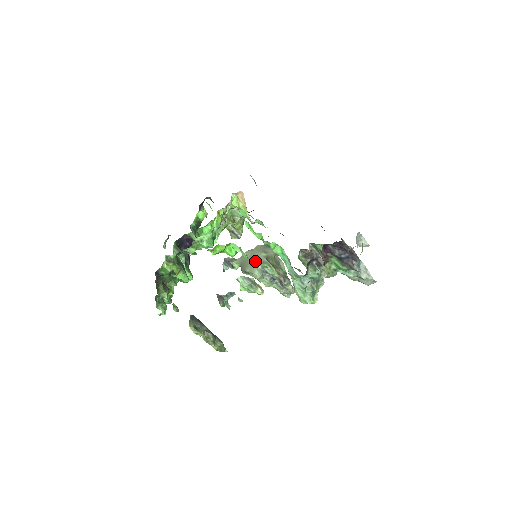
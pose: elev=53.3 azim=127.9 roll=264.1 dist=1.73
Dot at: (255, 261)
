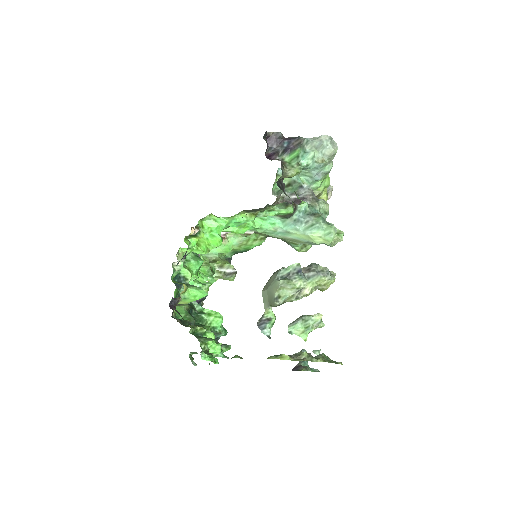
Dot at: (236, 218)
